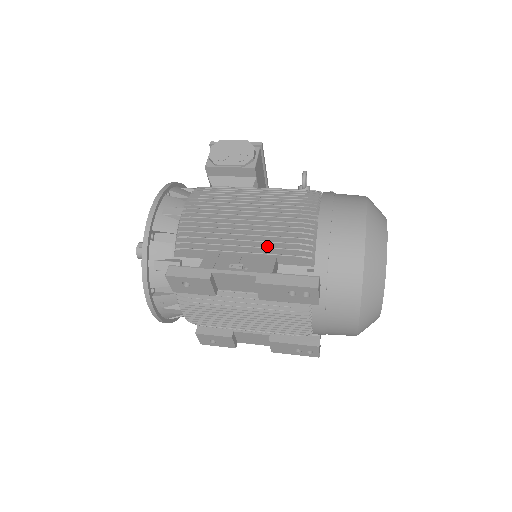
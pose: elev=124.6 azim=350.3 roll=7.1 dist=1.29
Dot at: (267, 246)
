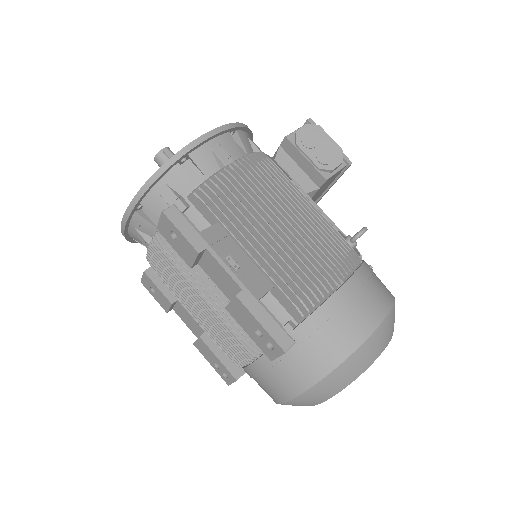
Dot at: (275, 268)
